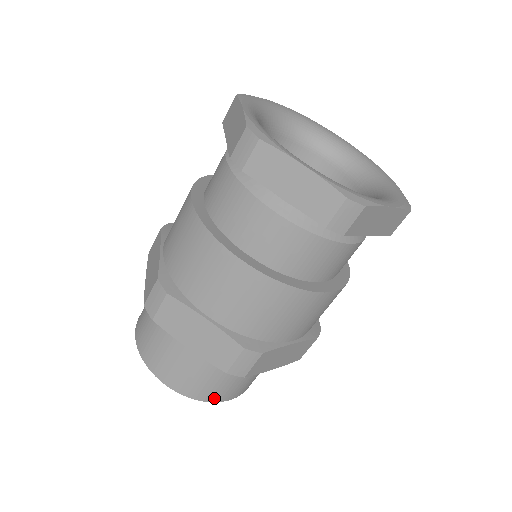
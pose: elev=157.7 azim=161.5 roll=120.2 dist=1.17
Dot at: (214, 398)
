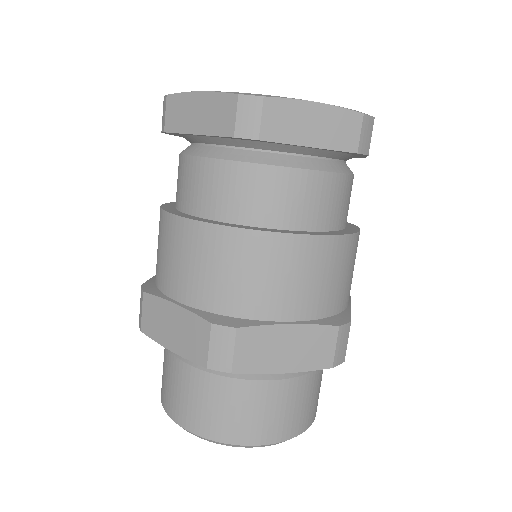
Dot at: (310, 420)
